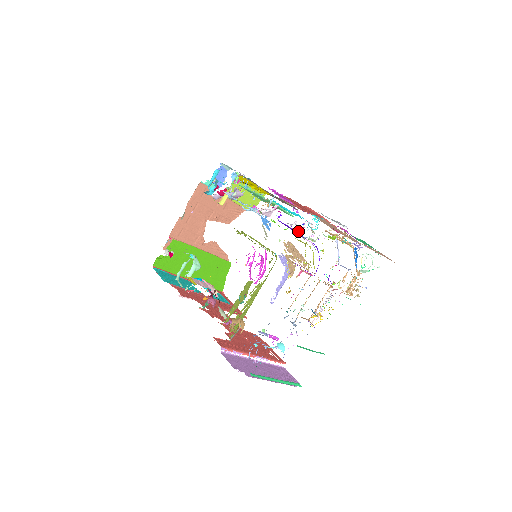
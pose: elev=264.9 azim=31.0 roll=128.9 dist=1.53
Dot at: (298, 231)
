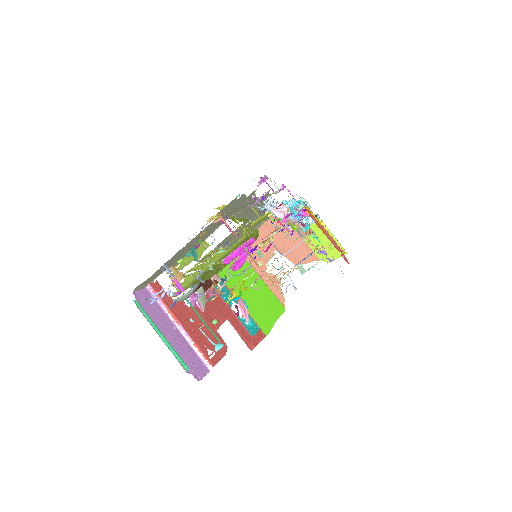
Dot at: occluded
